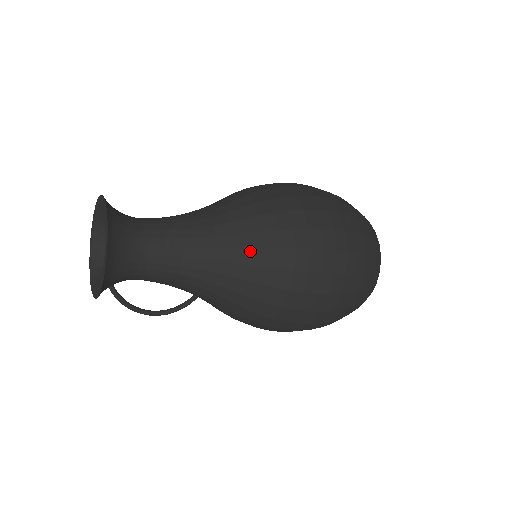
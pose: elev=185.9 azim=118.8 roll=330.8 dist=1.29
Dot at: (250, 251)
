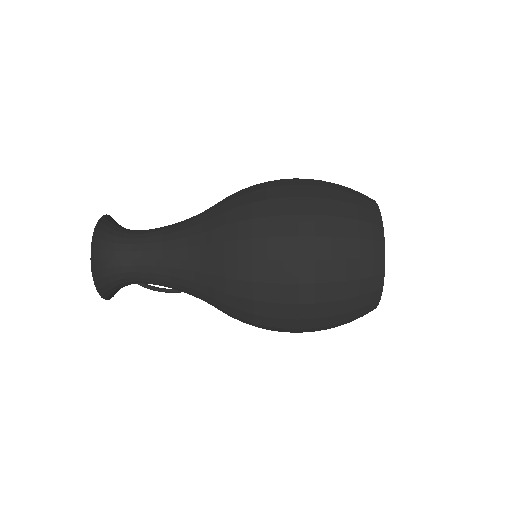
Dot at: (215, 291)
